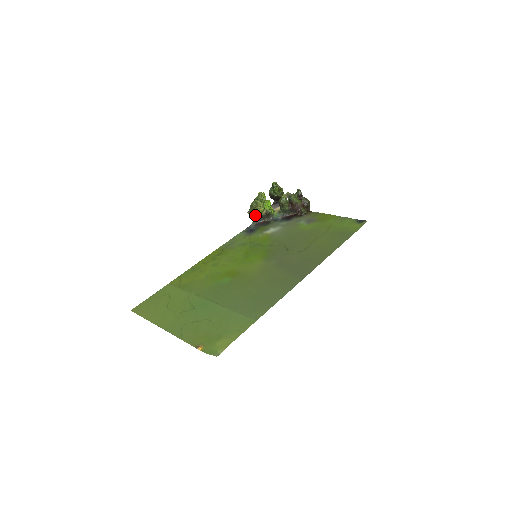
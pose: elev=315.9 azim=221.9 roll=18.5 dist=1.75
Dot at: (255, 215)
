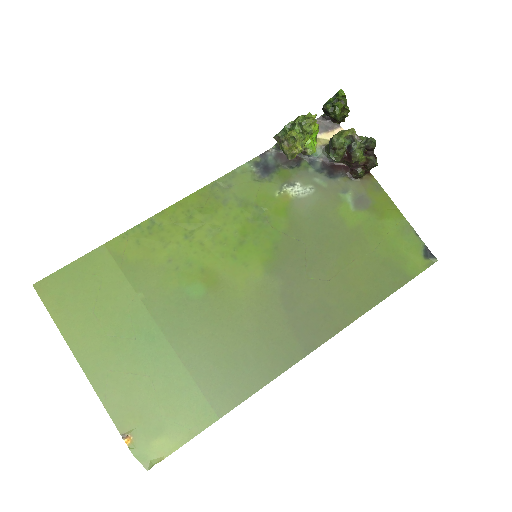
Dot at: occluded
